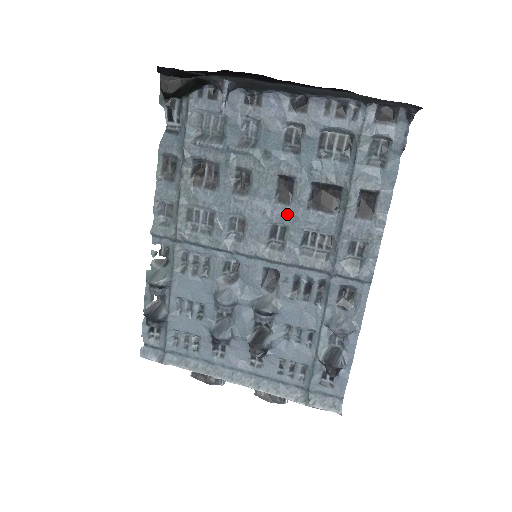
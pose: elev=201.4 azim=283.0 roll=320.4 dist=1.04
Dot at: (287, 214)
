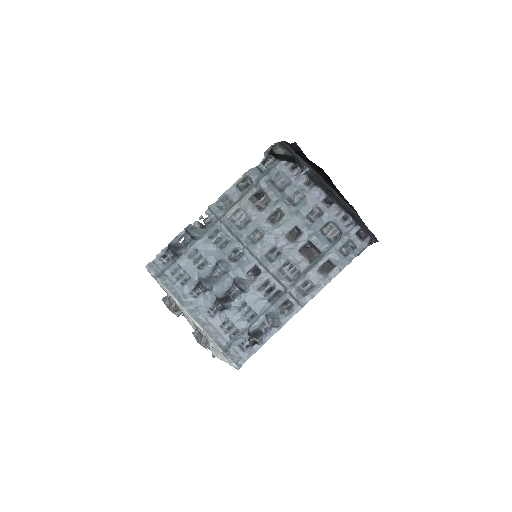
Dot at: (287, 247)
